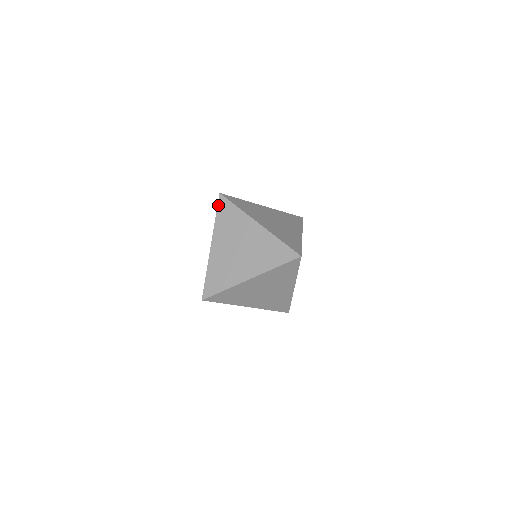
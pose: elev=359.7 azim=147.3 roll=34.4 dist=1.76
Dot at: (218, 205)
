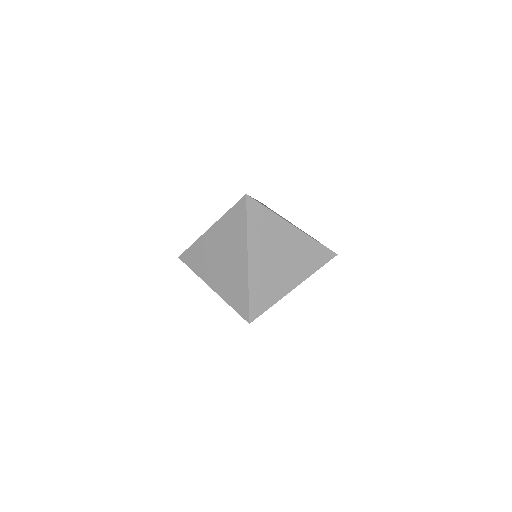
Dot at: (247, 209)
